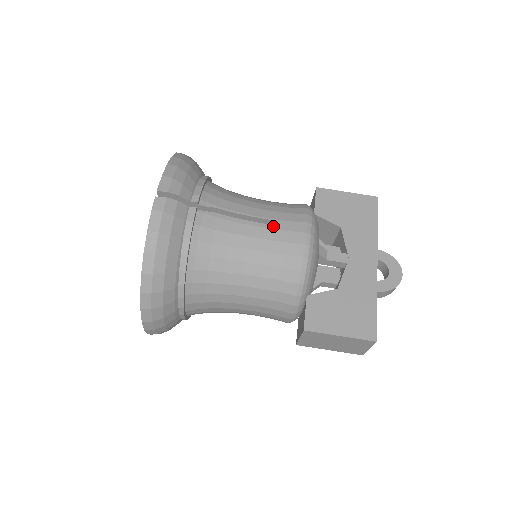
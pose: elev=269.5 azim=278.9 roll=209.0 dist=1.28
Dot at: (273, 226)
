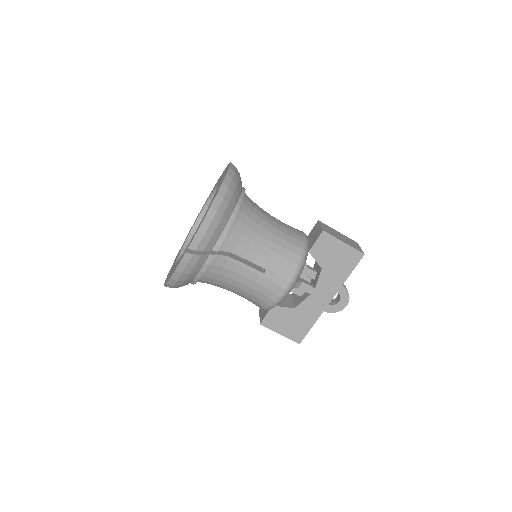
Dot at: (265, 275)
